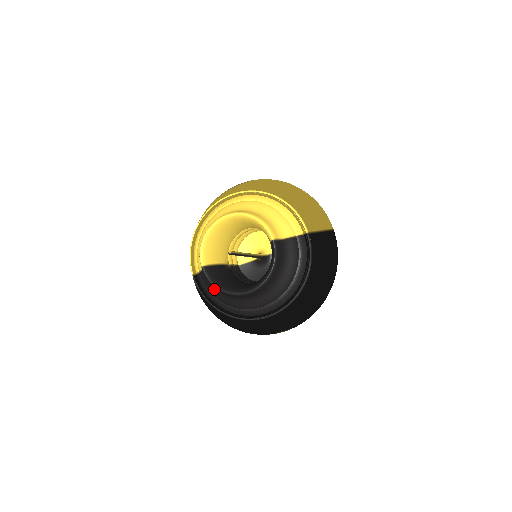
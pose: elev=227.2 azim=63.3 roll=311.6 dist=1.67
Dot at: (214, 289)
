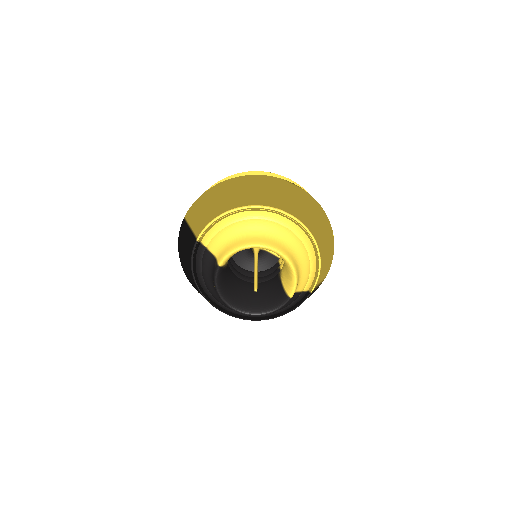
Dot at: (209, 275)
